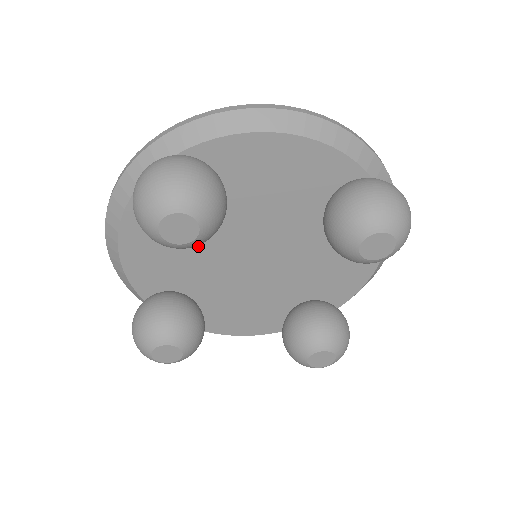
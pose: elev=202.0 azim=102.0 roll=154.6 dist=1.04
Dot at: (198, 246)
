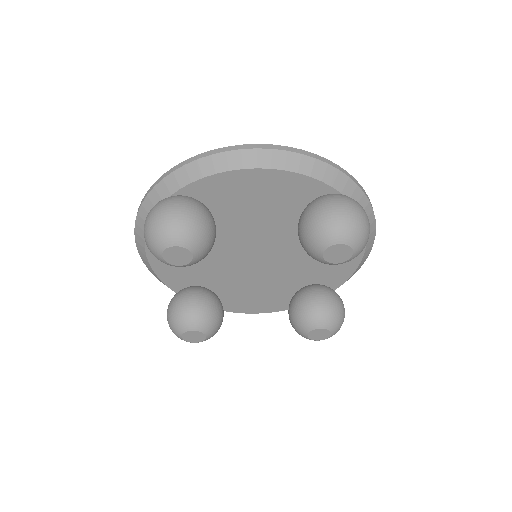
Dot at: (208, 253)
